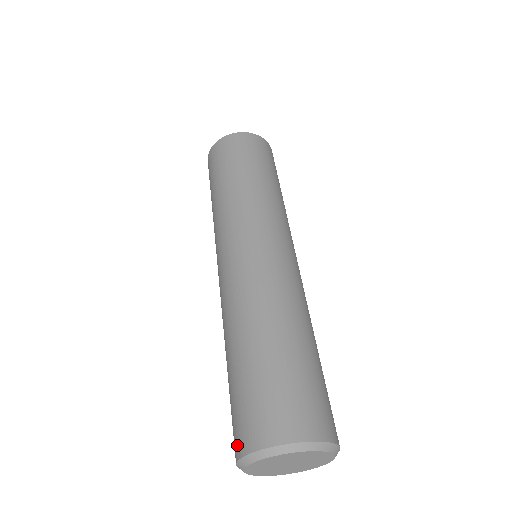
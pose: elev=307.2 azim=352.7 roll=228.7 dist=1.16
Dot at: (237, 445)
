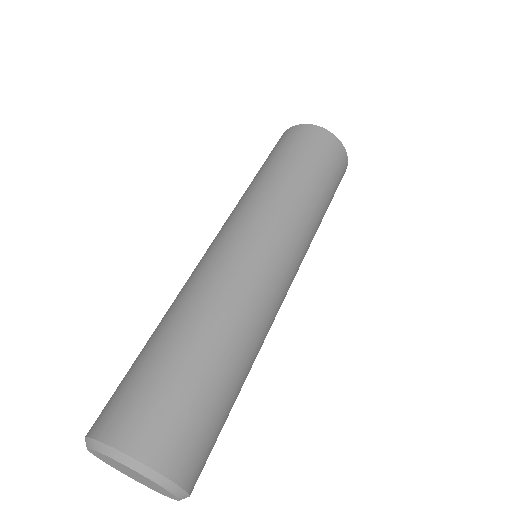
Dot at: occluded
